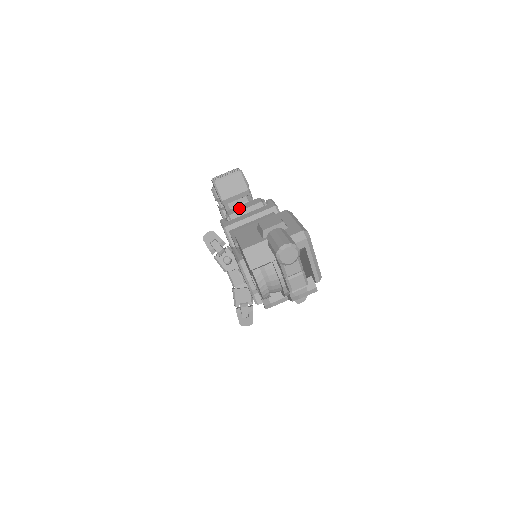
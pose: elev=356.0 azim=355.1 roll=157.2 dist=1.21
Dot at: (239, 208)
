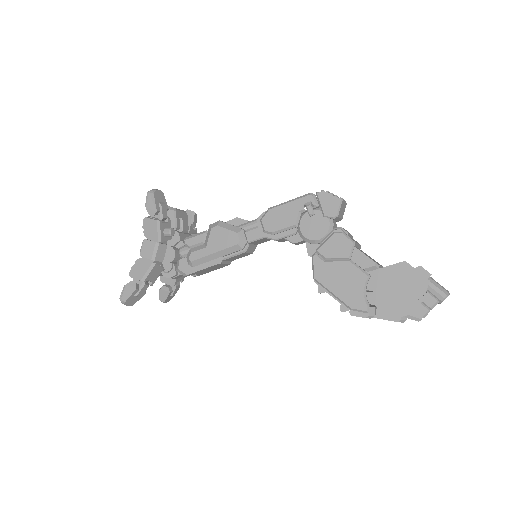
Dot at: occluded
